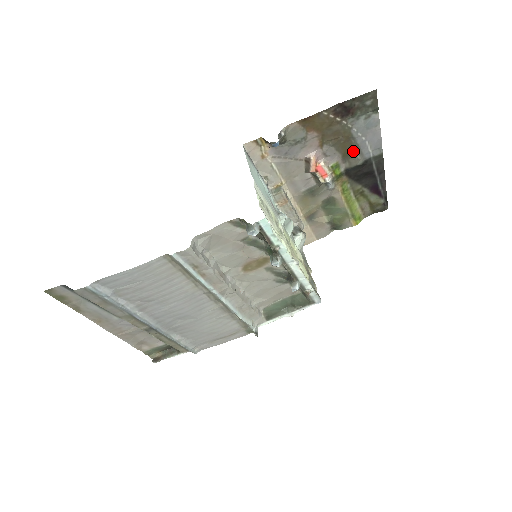
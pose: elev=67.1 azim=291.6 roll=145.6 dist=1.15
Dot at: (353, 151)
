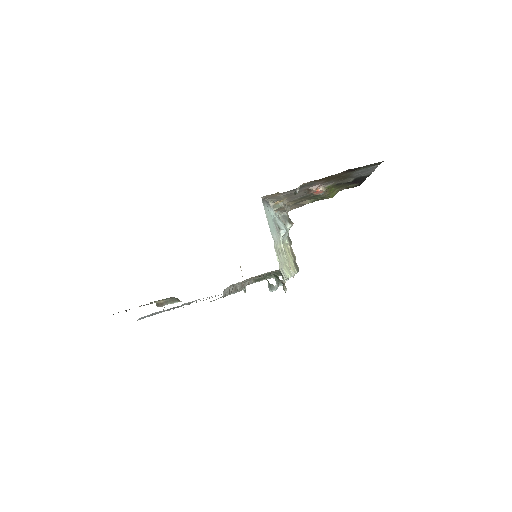
Dot at: (348, 177)
